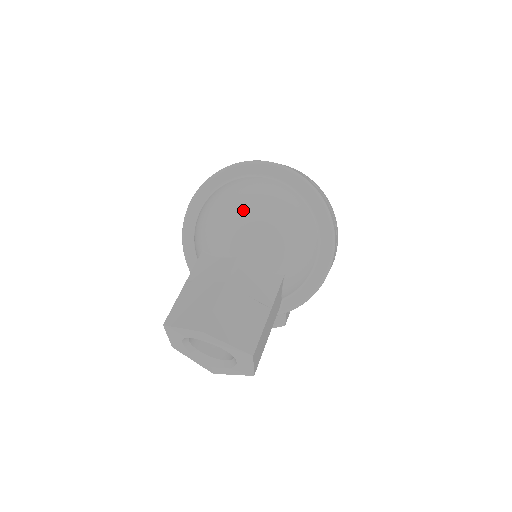
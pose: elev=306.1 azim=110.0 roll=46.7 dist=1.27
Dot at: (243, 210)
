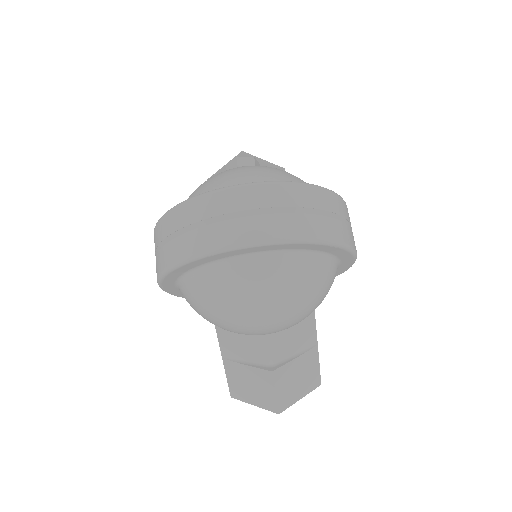
Dot at: (250, 318)
